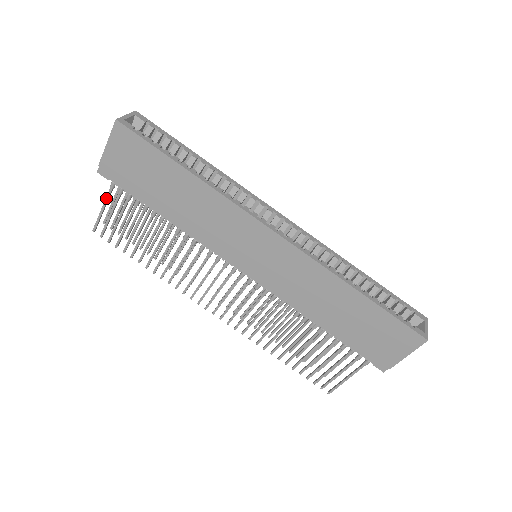
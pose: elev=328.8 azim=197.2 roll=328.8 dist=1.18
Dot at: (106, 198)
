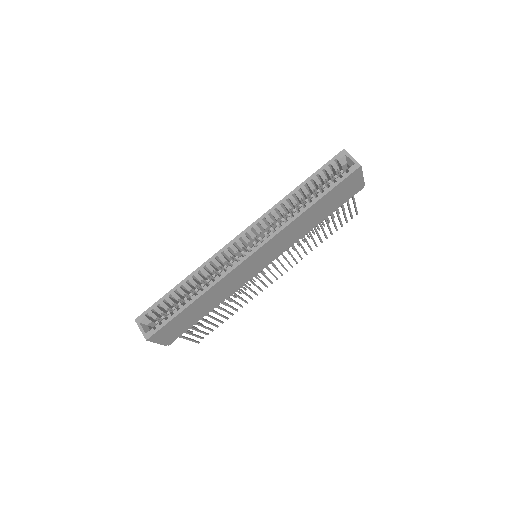
Dot at: occluded
